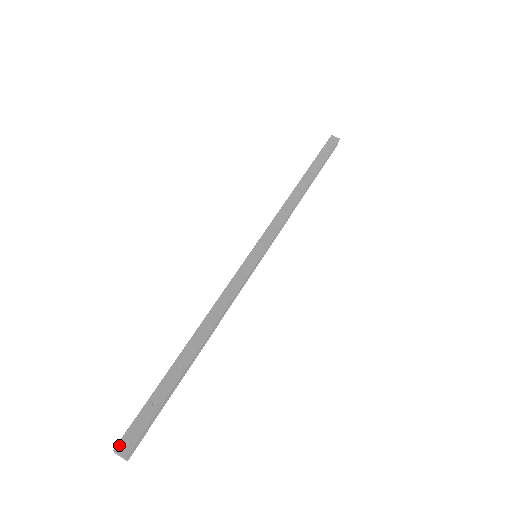
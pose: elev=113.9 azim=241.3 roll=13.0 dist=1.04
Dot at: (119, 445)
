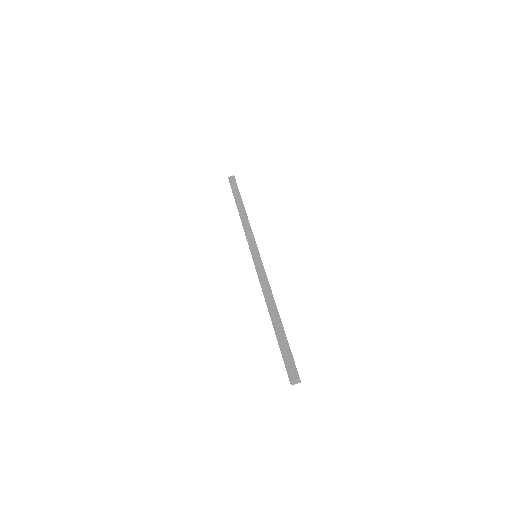
Dot at: (290, 377)
